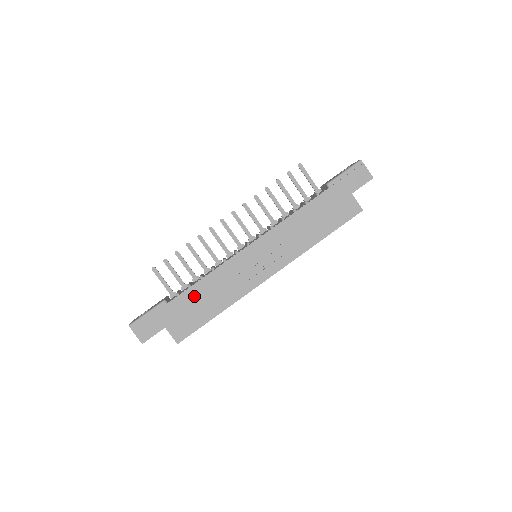
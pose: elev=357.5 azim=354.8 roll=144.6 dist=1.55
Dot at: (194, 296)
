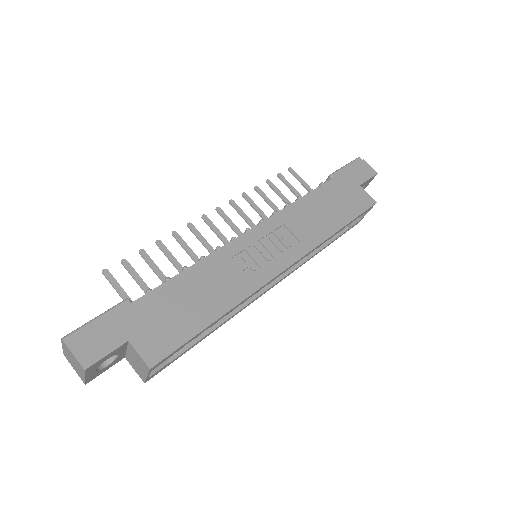
Dot at: (176, 292)
